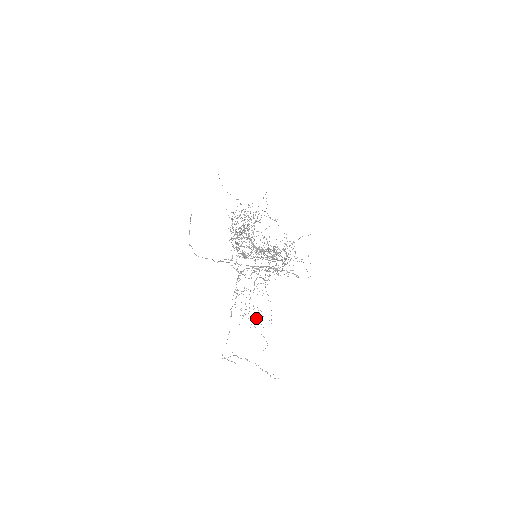
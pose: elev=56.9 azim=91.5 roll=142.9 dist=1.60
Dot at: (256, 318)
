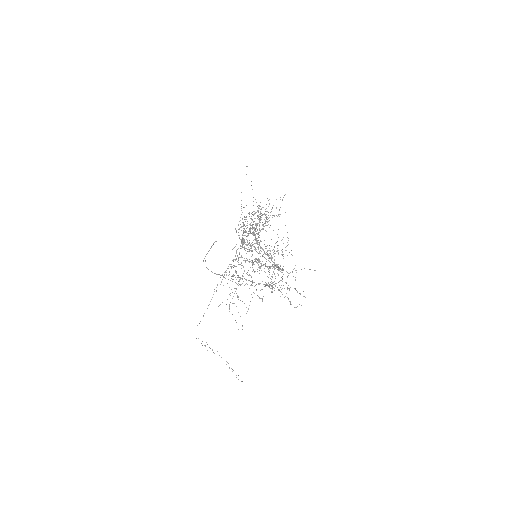
Dot at: (236, 306)
